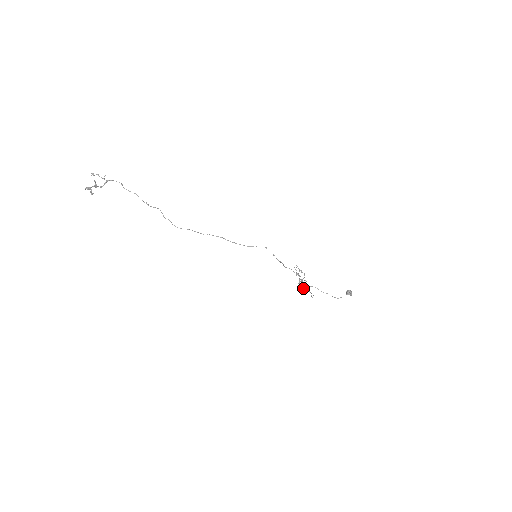
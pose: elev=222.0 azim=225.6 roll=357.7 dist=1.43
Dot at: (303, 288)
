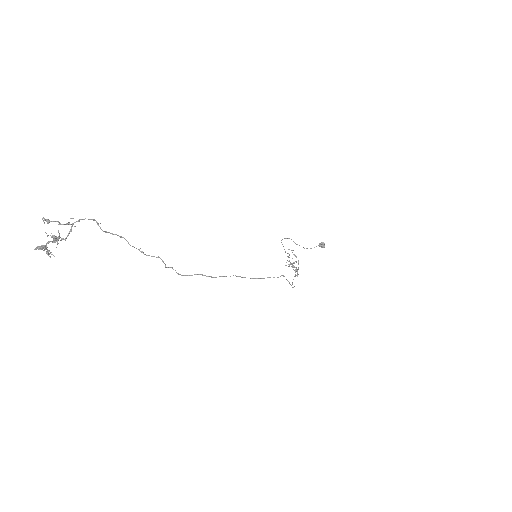
Dot at: occluded
